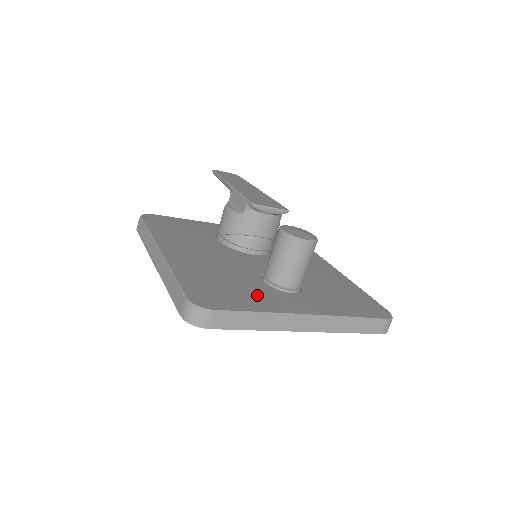
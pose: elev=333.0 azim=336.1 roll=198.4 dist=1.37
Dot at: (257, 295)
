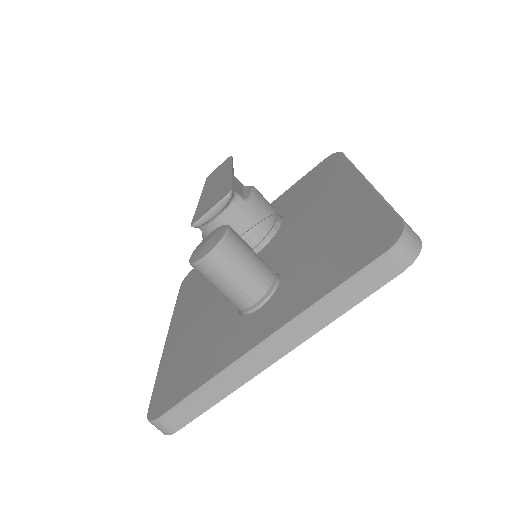
Dot at: (216, 349)
